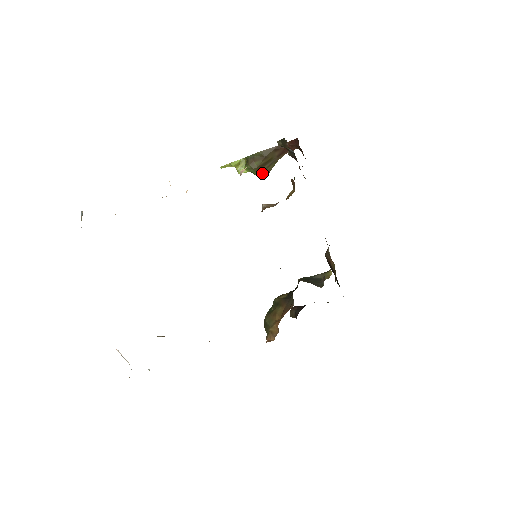
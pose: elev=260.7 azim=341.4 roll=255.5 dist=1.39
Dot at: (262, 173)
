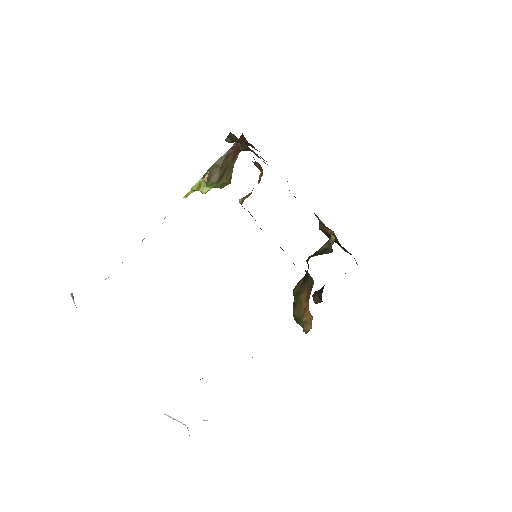
Dot at: (225, 183)
